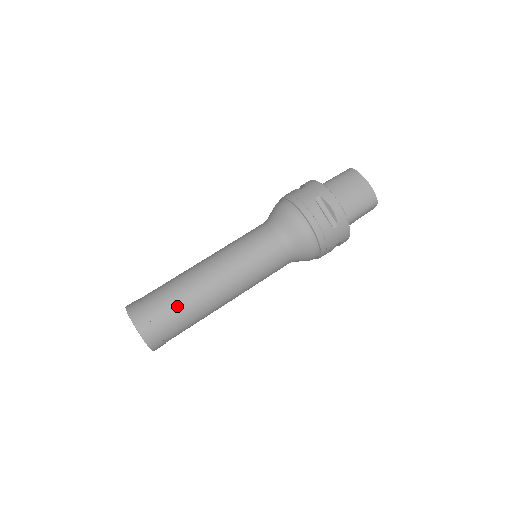
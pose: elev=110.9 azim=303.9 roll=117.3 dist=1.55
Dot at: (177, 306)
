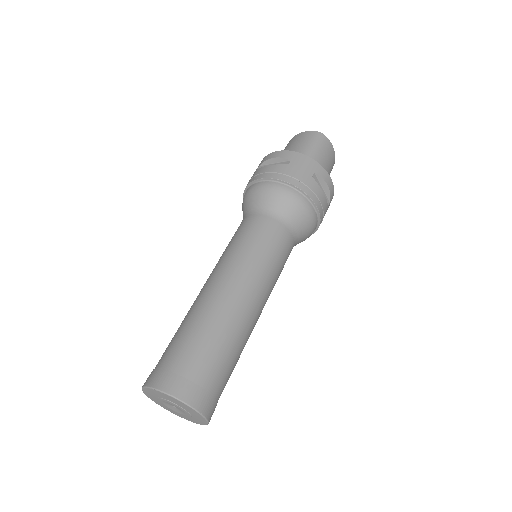
Dot at: (184, 334)
